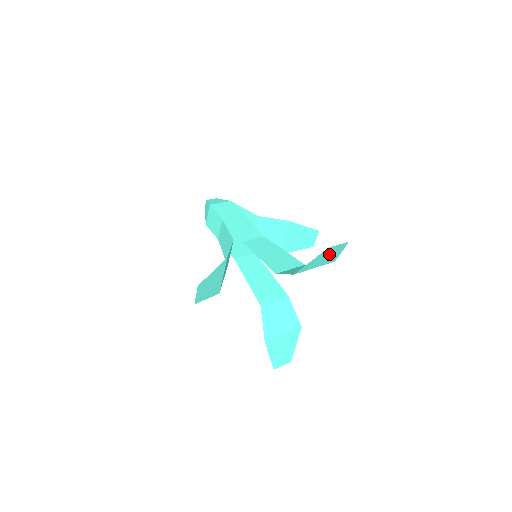
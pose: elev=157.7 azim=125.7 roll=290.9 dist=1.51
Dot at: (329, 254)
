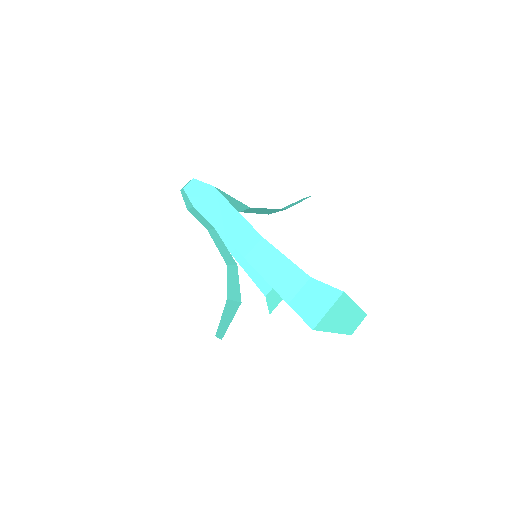
Dot at: (346, 318)
